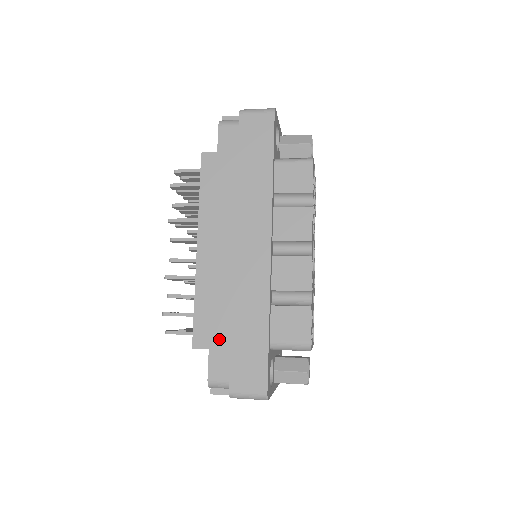
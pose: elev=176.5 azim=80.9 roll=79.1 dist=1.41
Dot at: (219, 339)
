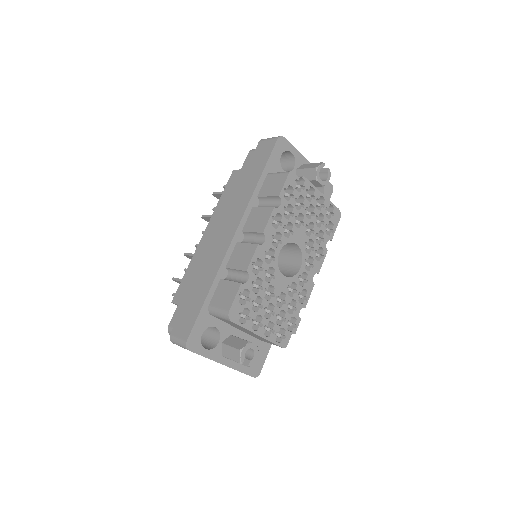
Dot at: (185, 299)
